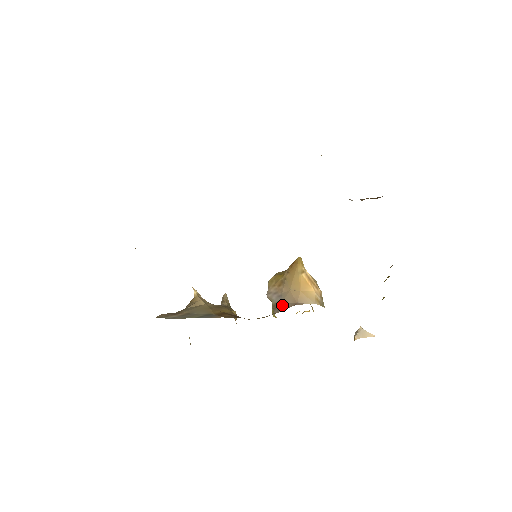
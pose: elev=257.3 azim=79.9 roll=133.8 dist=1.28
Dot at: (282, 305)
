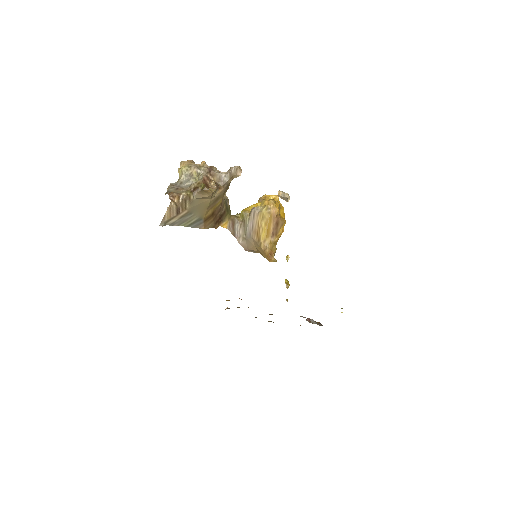
Dot at: (243, 239)
